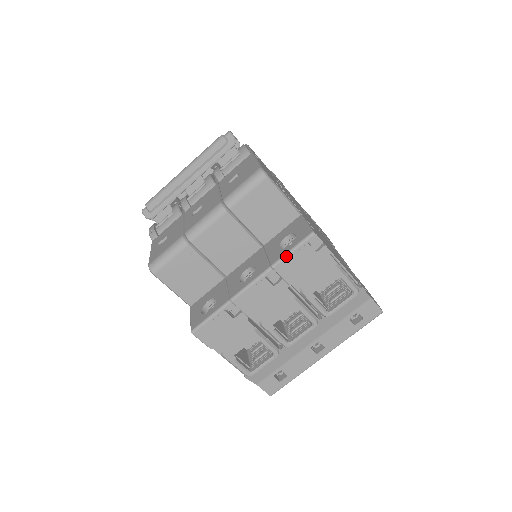
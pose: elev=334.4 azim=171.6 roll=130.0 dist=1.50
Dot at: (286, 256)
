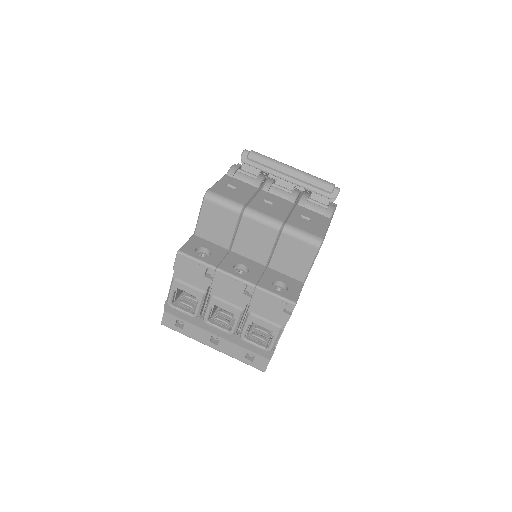
Dot at: (269, 293)
